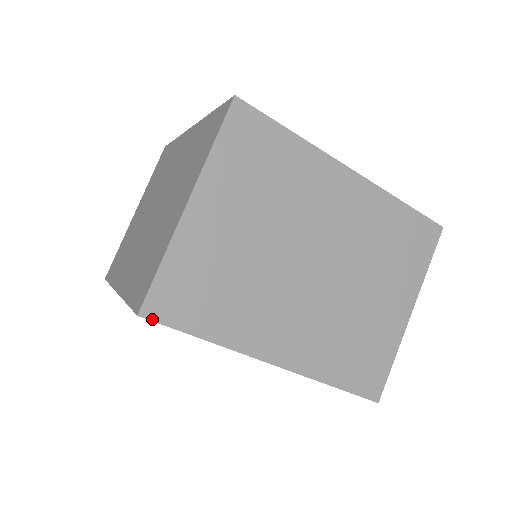
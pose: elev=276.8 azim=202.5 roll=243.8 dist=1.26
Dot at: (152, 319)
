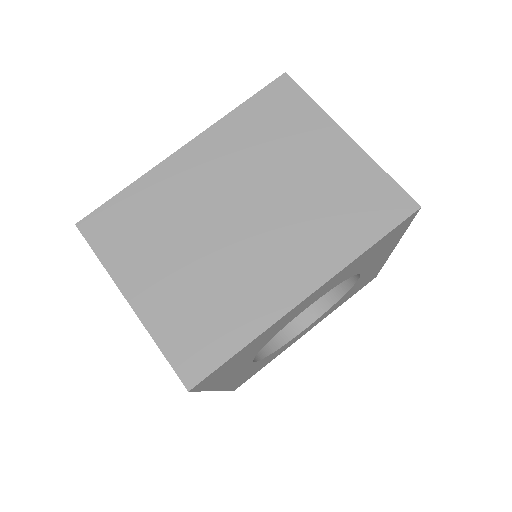
Dot at: (199, 381)
